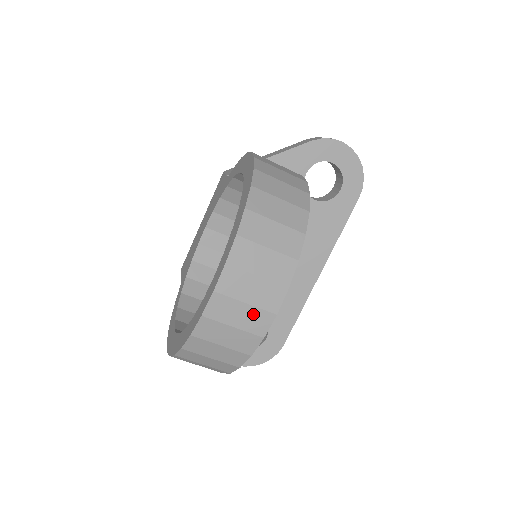
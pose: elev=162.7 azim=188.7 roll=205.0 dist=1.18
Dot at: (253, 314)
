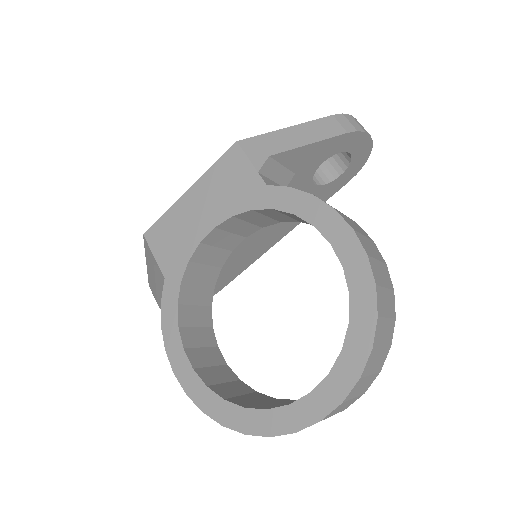
Dot at: occluded
